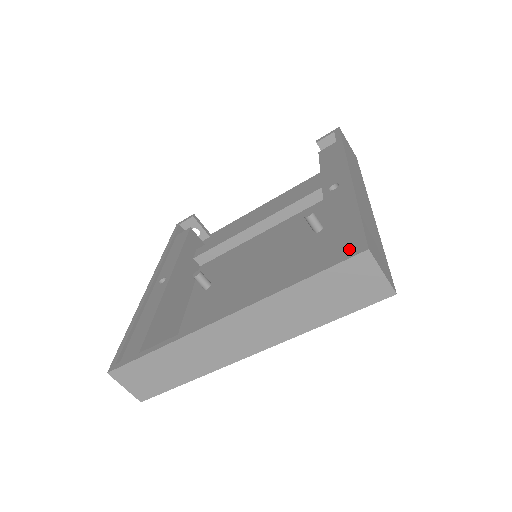
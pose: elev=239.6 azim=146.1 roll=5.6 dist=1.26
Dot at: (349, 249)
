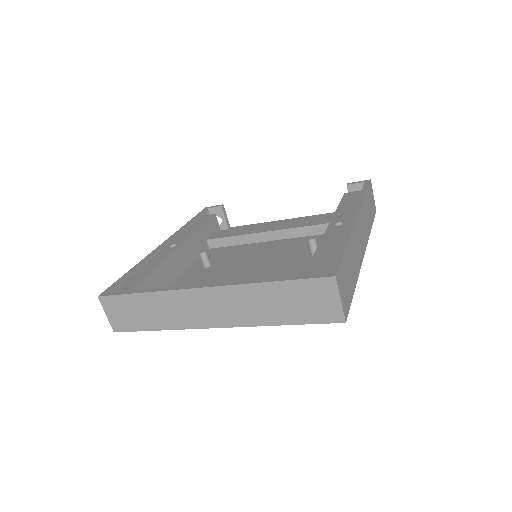
Dot at: (323, 272)
